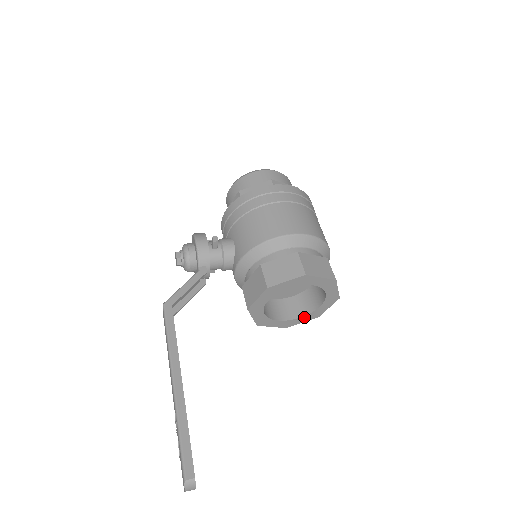
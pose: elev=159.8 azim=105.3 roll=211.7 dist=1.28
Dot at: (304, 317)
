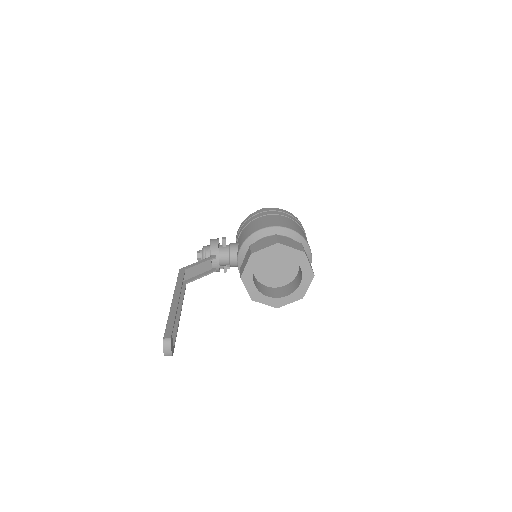
Dot at: (290, 296)
